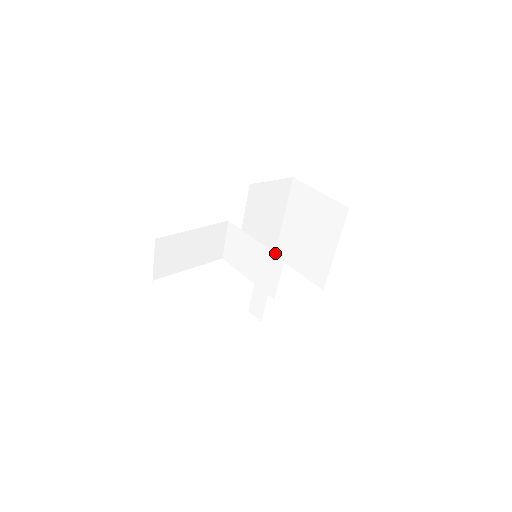
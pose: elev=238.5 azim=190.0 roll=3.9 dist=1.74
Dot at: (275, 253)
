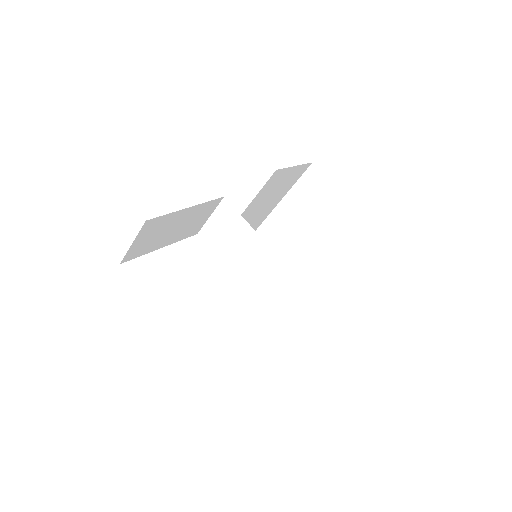
Dot at: occluded
